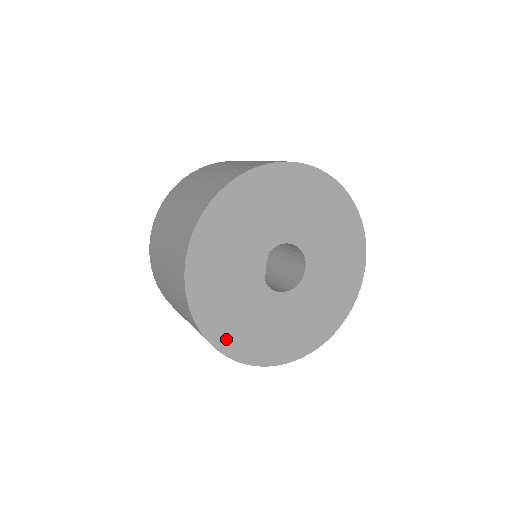
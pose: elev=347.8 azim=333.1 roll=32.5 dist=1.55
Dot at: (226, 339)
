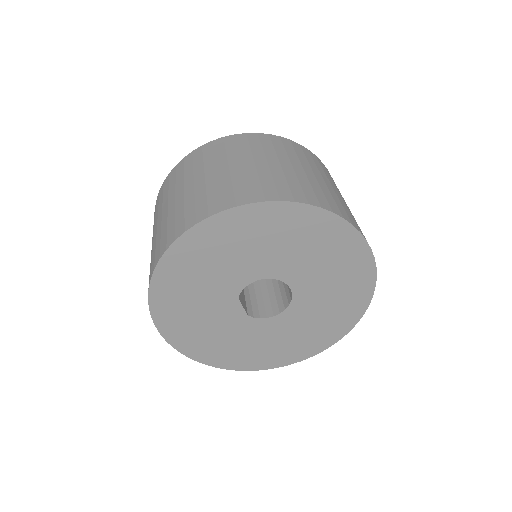
Dot at: (229, 361)
